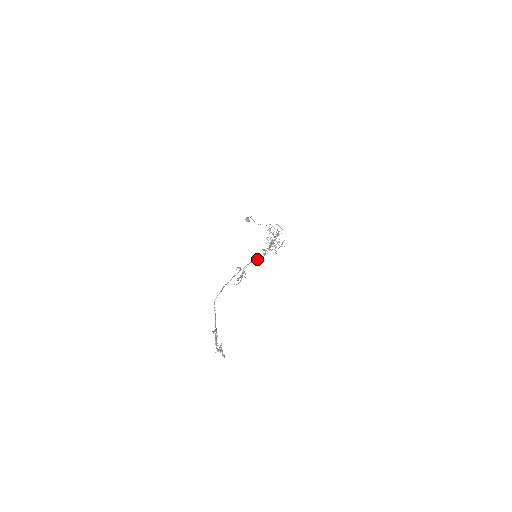
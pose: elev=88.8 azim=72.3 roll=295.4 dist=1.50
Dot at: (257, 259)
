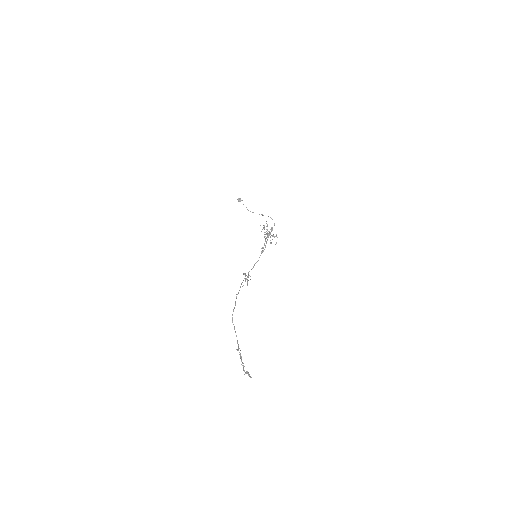
Dot at: occluded
